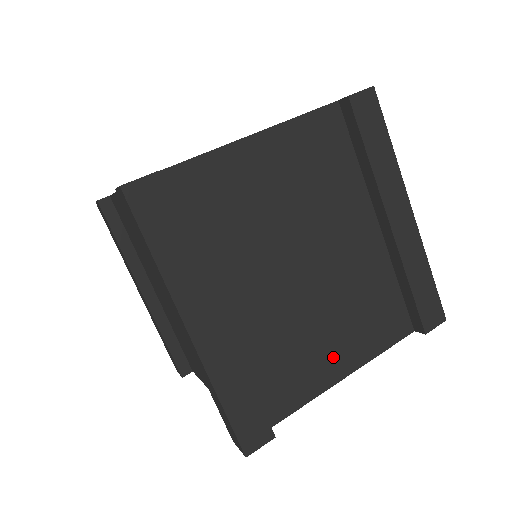
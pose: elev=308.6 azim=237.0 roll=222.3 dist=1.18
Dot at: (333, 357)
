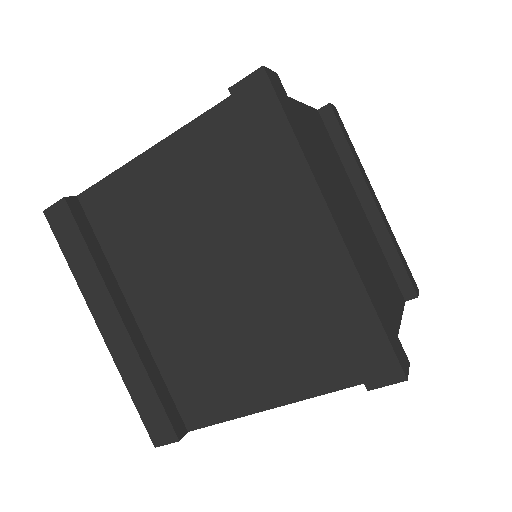
Dot at: (388, 306)
